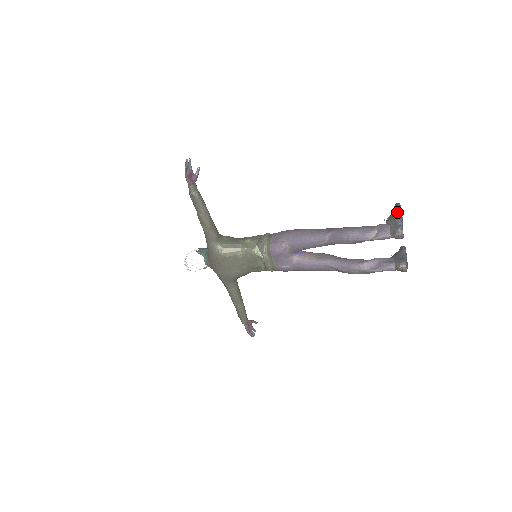
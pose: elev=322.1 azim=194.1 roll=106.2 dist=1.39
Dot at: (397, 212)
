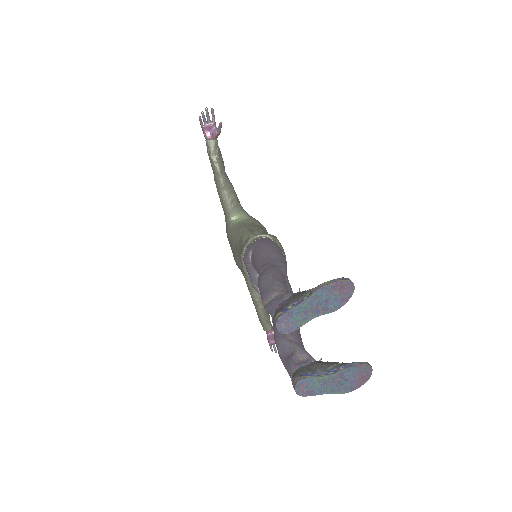
Dot at: (313, 288)
